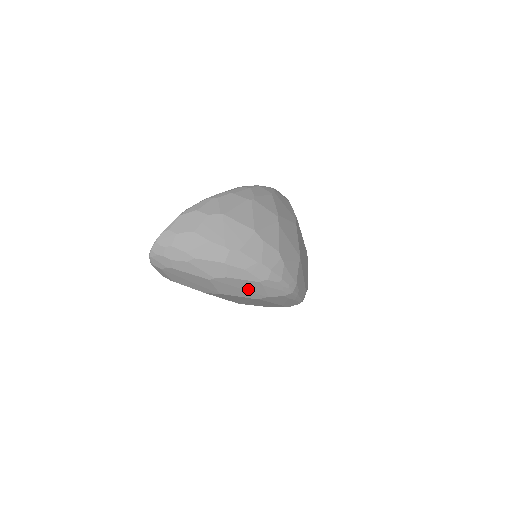
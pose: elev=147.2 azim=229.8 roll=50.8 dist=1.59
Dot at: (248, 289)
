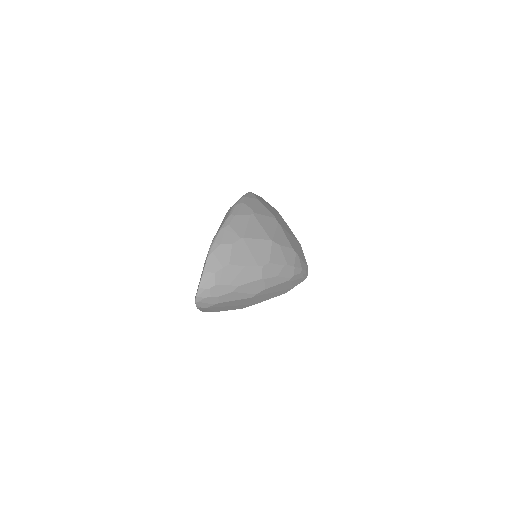
Dot at: (280, 290)
